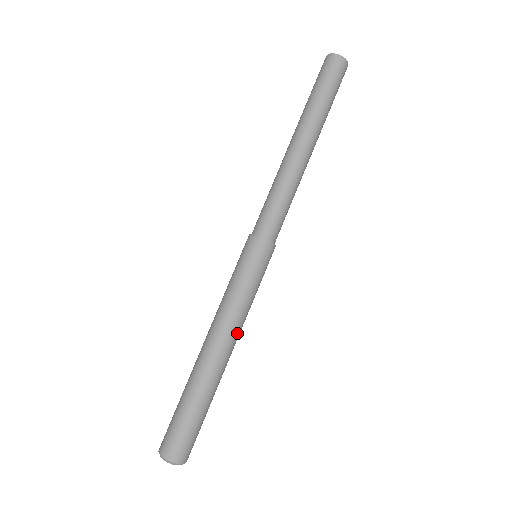
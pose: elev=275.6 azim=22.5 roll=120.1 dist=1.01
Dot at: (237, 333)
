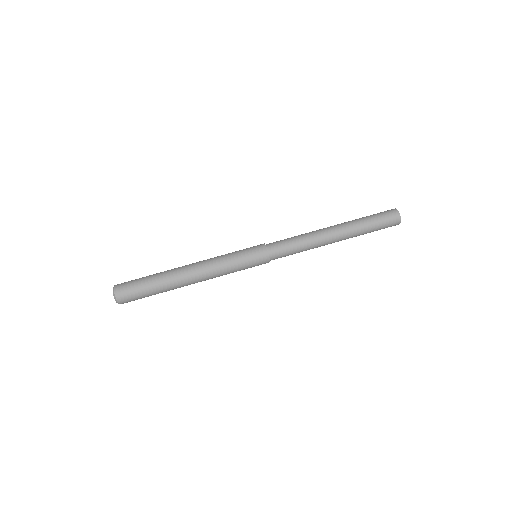
Dot at: (207, 276)
